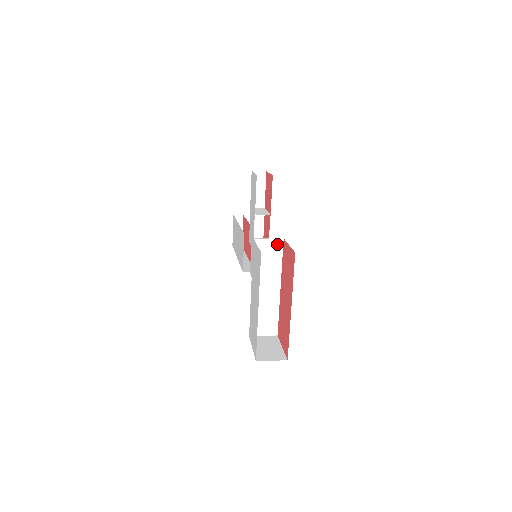
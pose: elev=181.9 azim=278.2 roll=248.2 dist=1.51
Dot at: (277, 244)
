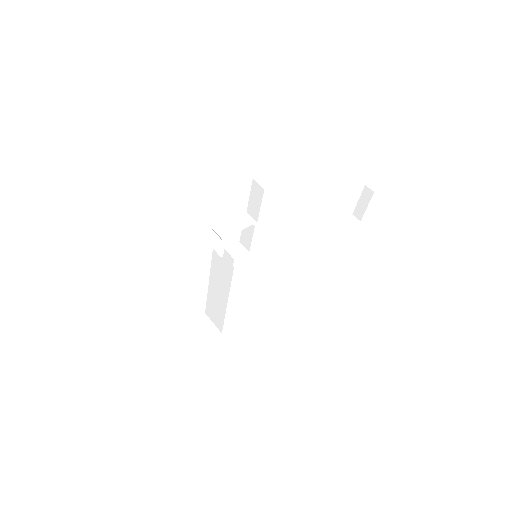
Dot at: (229, 267)
